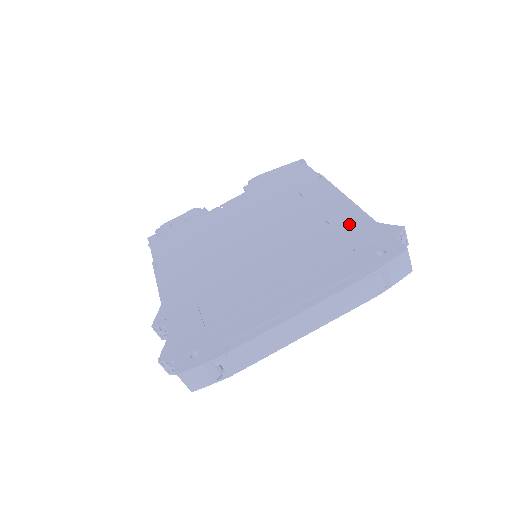
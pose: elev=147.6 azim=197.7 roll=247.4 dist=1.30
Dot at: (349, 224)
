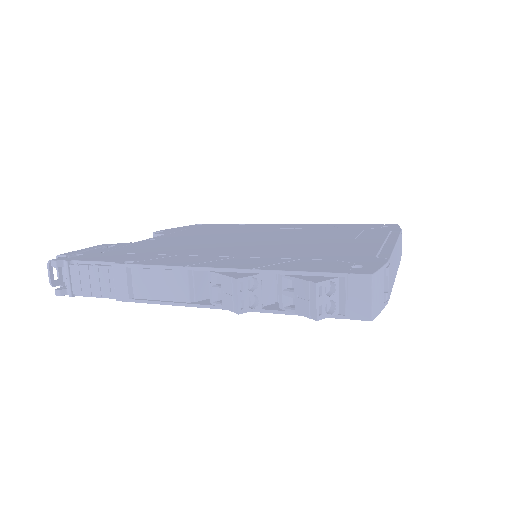
Dot at: (329, 226)
